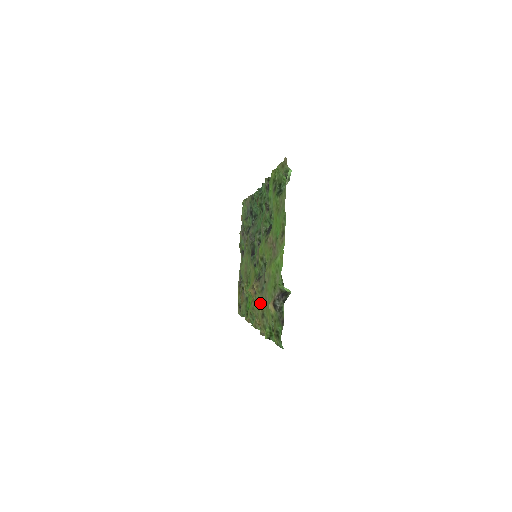
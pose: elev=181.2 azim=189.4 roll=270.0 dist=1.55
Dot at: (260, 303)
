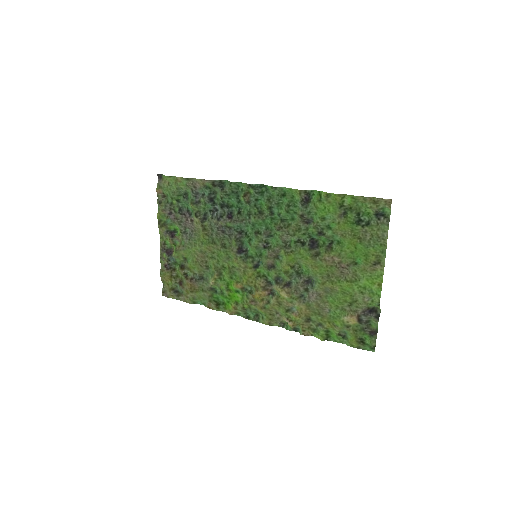
Dot at: (301, 309)
